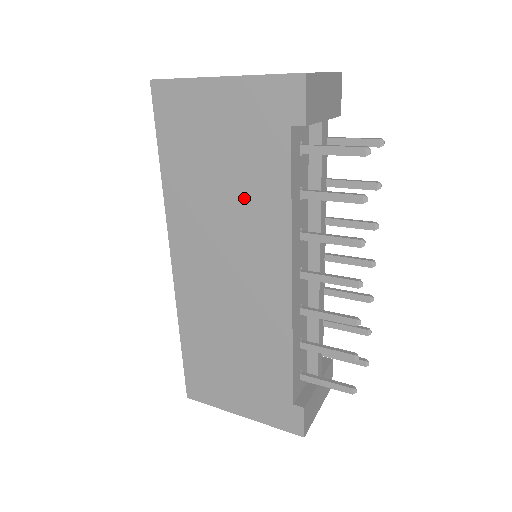
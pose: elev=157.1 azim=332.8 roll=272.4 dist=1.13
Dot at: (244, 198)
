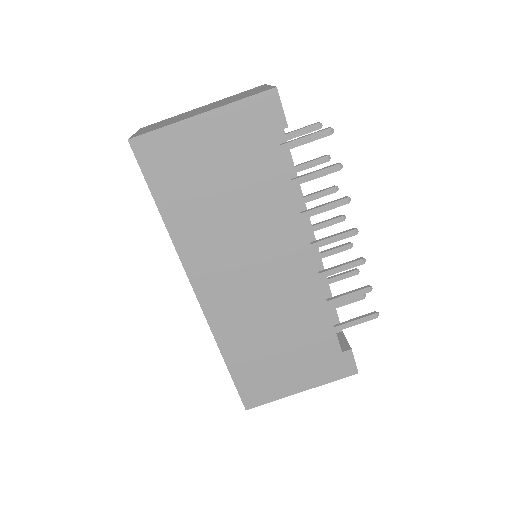
Dot at: (252, 205)
